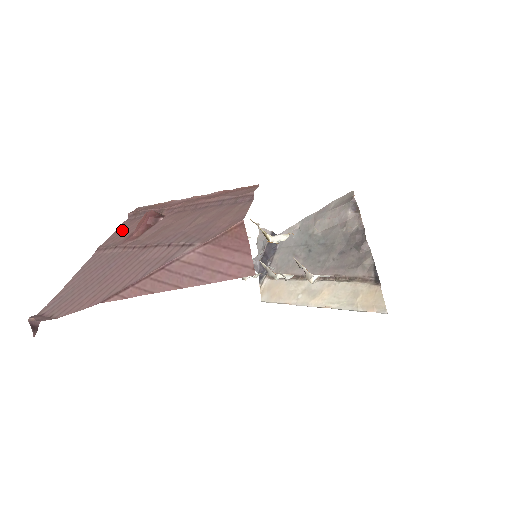
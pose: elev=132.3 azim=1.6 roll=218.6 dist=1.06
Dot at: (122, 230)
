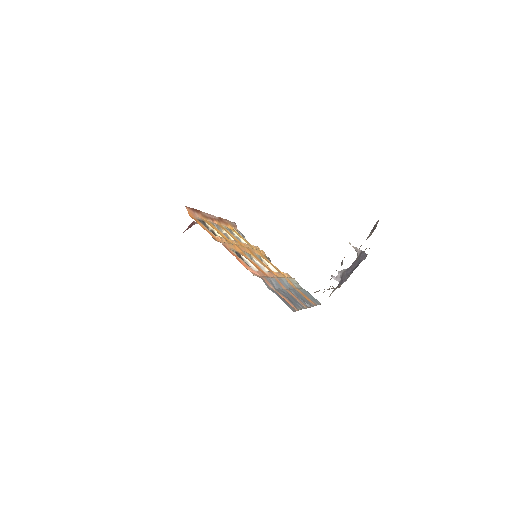
Dot at: occluded
